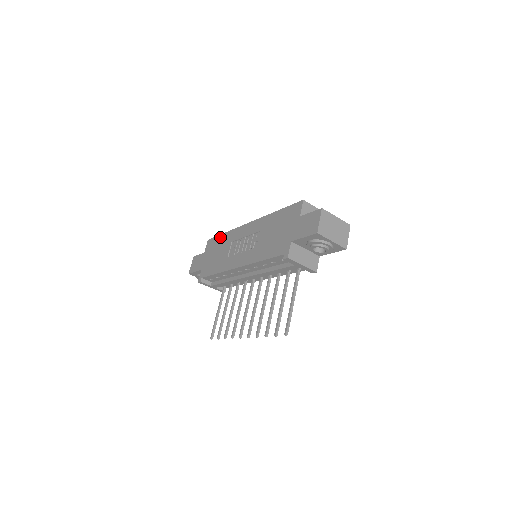
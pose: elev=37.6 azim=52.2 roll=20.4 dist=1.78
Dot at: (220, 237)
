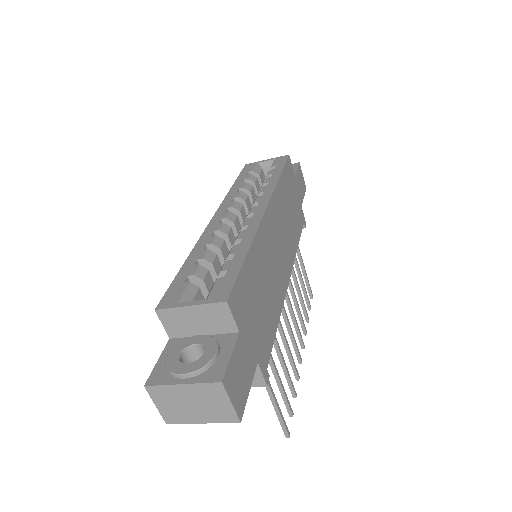
Dot at: occluded
